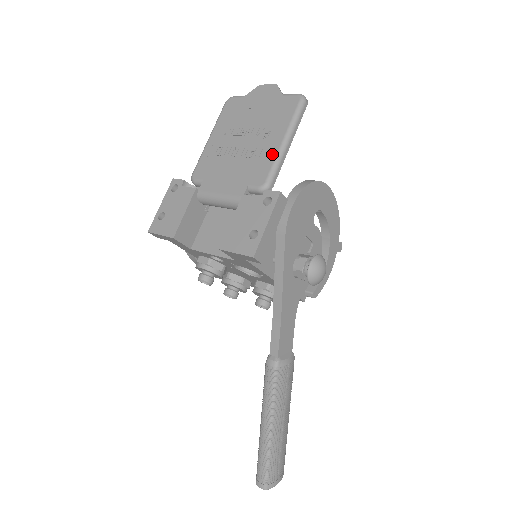
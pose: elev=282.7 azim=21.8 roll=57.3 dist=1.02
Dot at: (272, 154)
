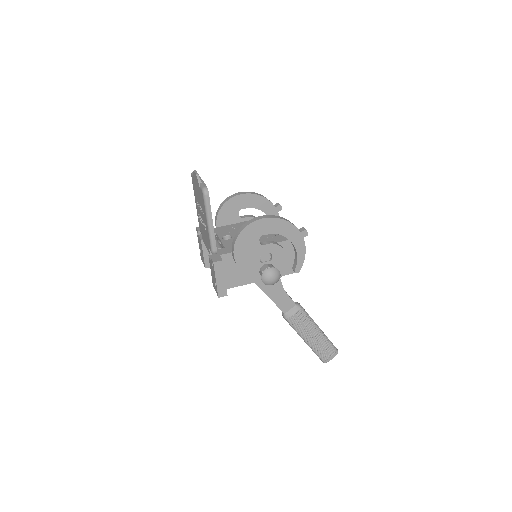
Dot at: (208, 232)
